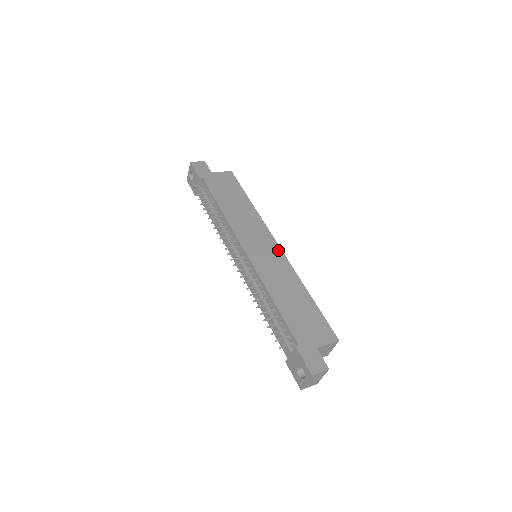
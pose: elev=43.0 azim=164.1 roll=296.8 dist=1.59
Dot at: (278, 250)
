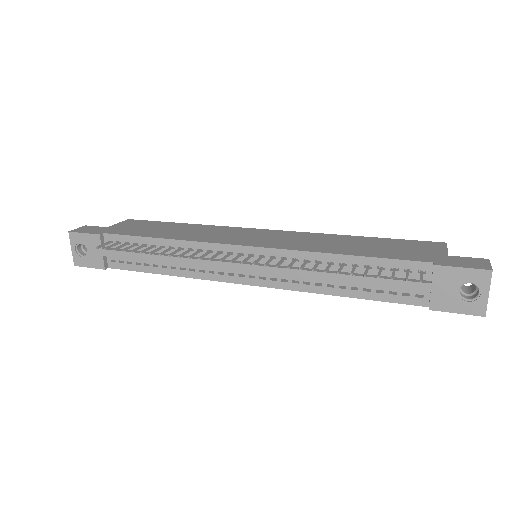
Dot at: (274, 231)
